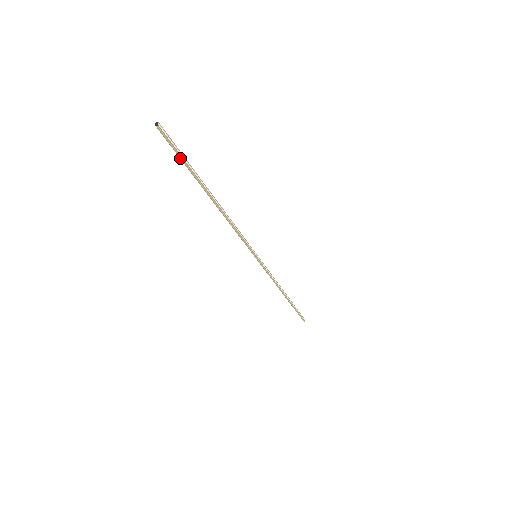
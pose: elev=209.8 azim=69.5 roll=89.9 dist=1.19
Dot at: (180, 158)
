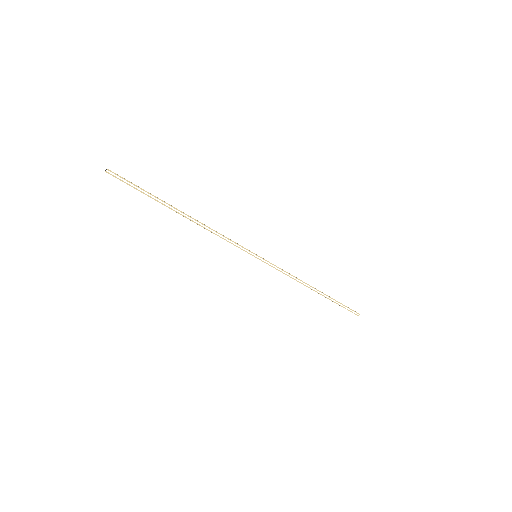
Dot at: (136, 189)
